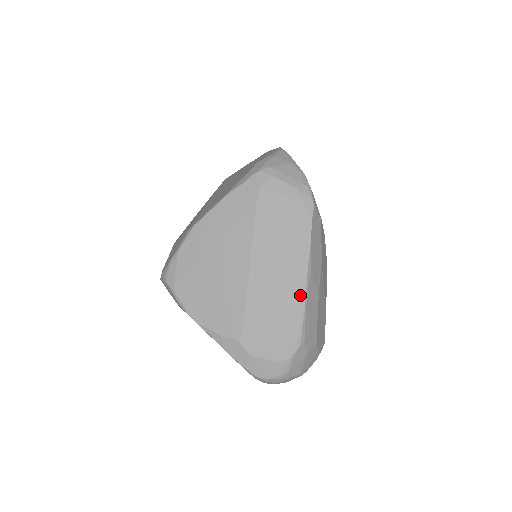
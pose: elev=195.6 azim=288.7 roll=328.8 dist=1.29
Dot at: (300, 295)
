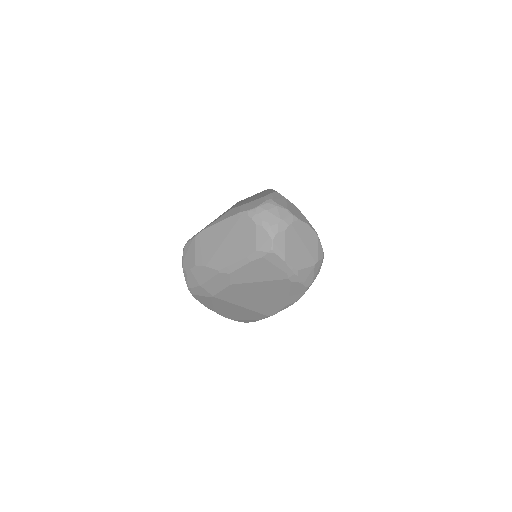
Dot at: occluded
